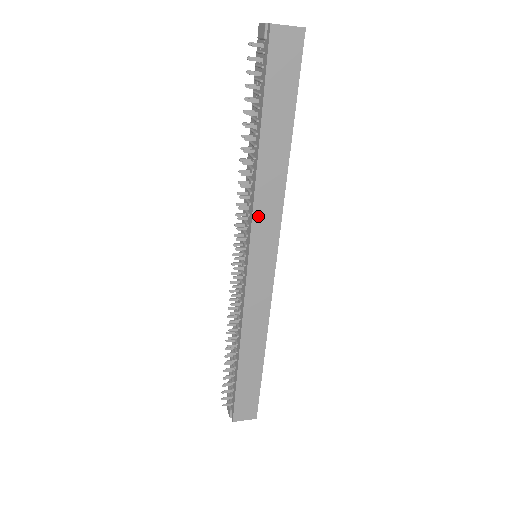
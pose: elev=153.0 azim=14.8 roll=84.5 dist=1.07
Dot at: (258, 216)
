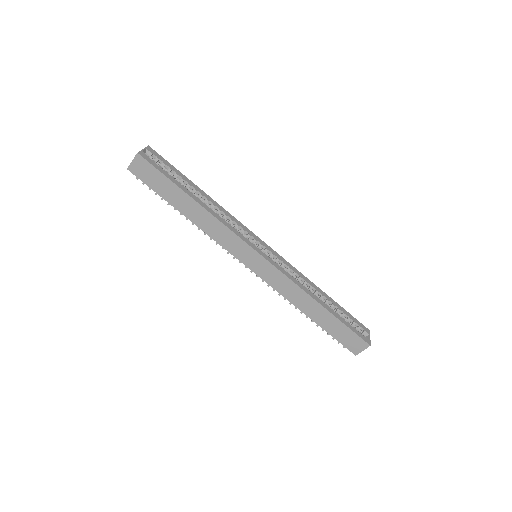
Dot at: (222, 242)
